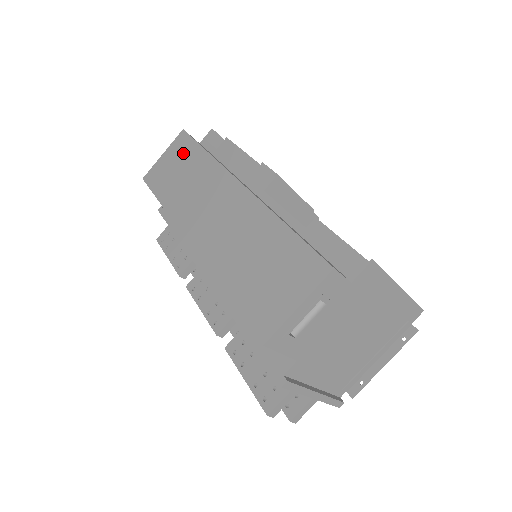
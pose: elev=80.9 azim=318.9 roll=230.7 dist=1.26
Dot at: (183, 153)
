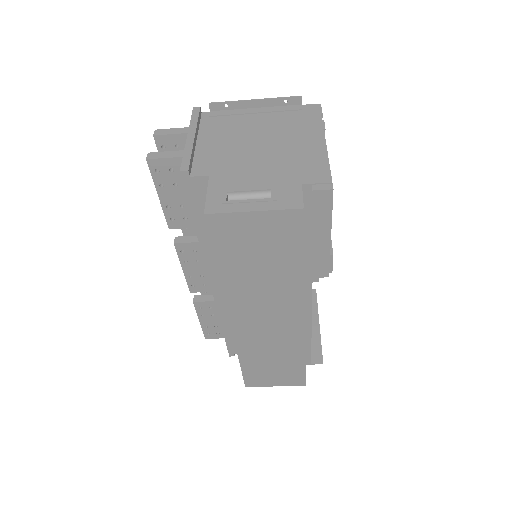
Dot at: (280, 243)
